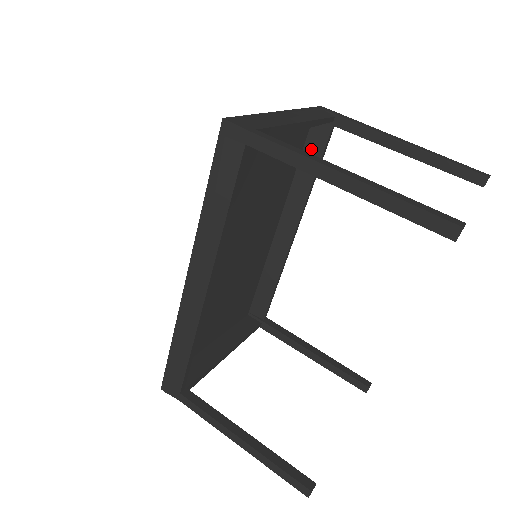
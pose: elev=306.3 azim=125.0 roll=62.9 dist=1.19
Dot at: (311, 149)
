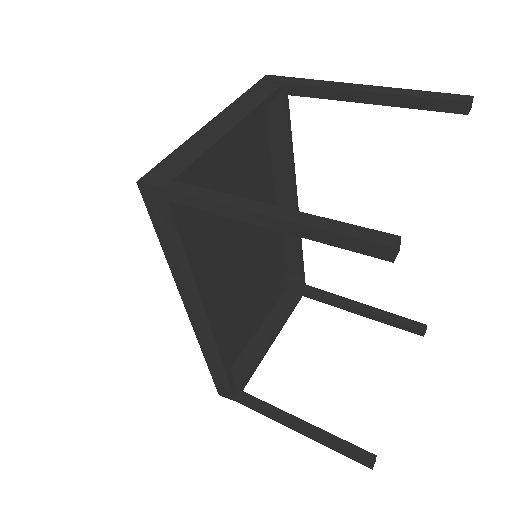
Dot at: (274, 124)
